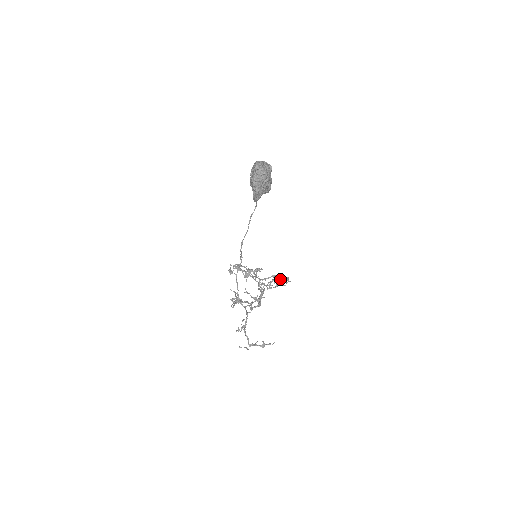
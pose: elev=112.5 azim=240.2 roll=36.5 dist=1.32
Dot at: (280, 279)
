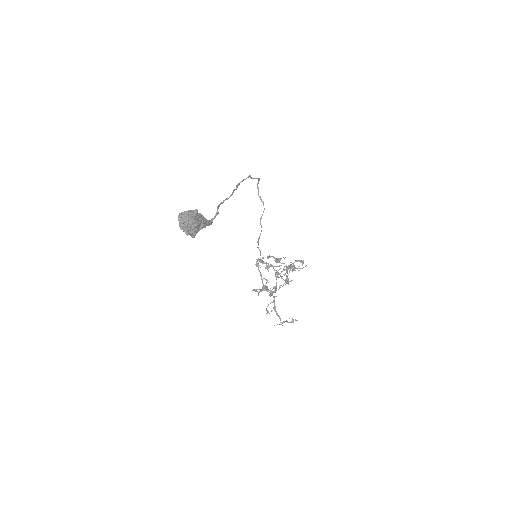
Dot at: (303, 263)
